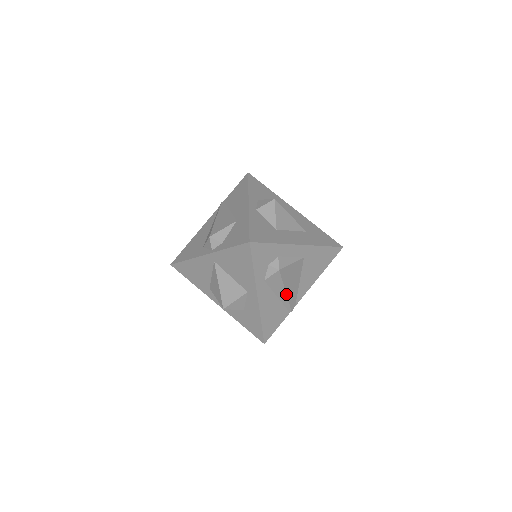
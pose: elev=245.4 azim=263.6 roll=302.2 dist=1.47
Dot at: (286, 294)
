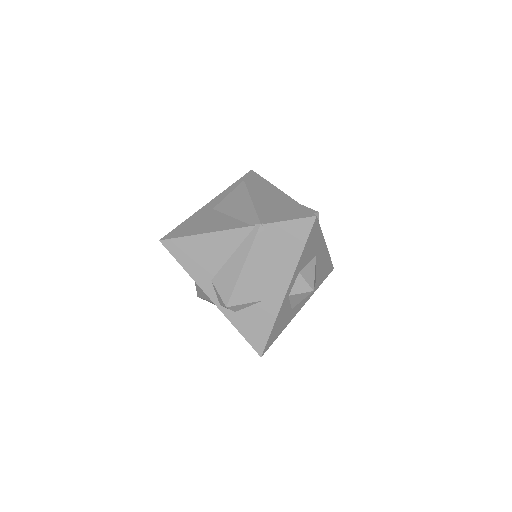
Dot at: occluded
